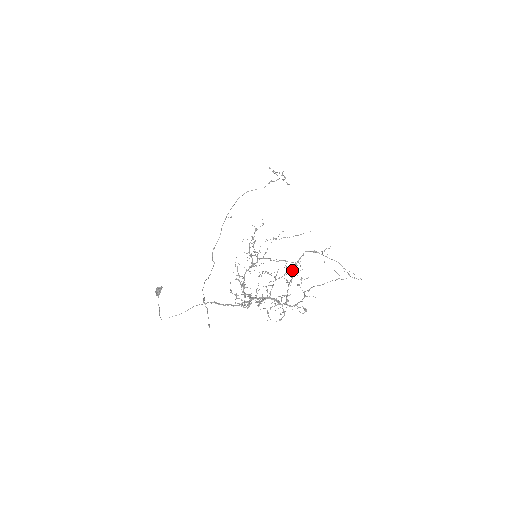
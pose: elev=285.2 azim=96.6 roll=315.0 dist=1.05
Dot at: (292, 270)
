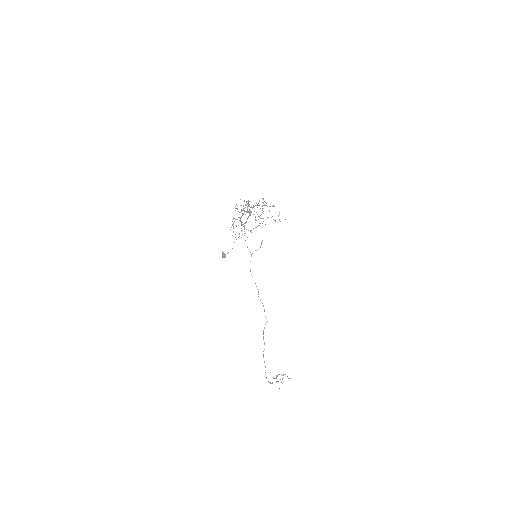
Dot at: occluded
